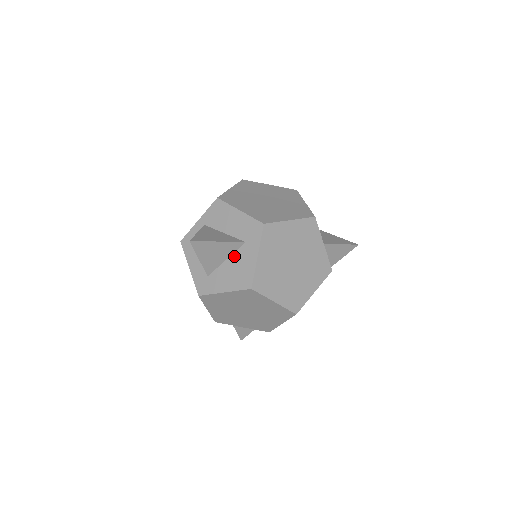
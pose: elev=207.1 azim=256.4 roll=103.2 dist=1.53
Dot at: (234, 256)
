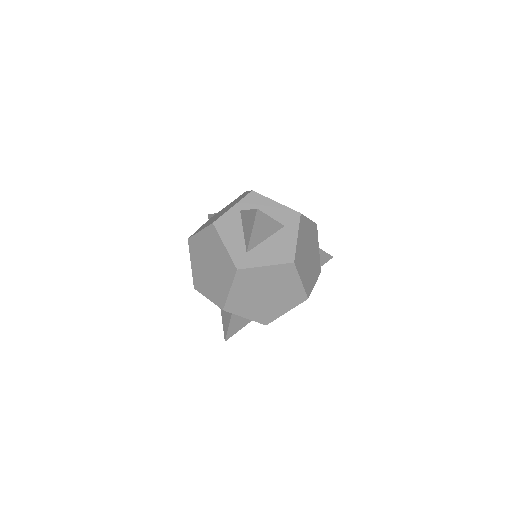
Dot at: (274, 236)
